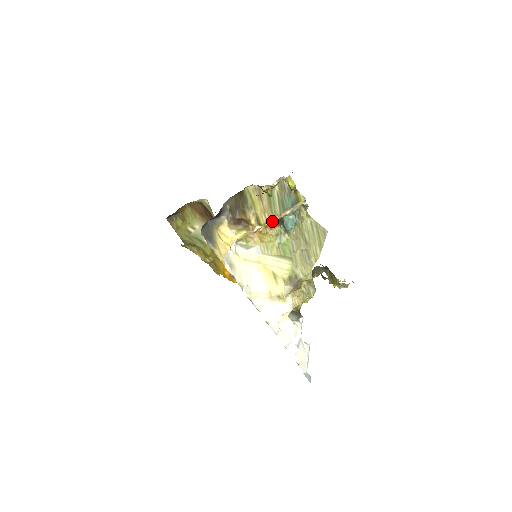
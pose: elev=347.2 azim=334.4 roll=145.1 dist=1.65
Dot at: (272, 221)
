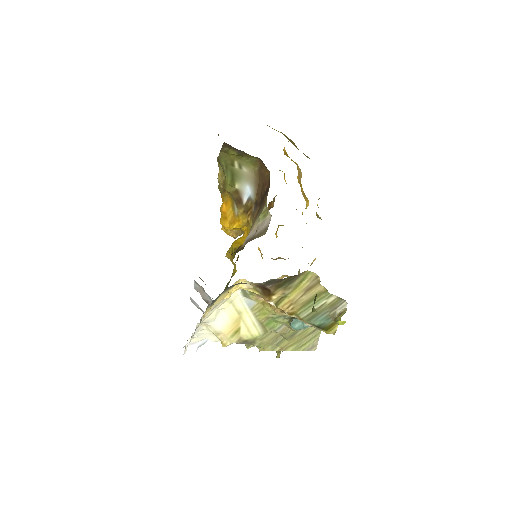
Dot at: (289, 314)
